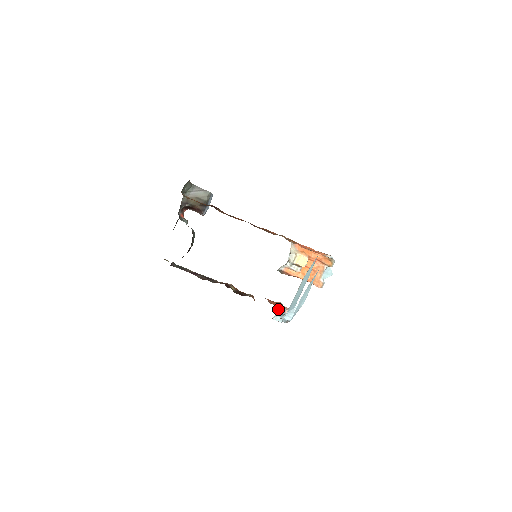
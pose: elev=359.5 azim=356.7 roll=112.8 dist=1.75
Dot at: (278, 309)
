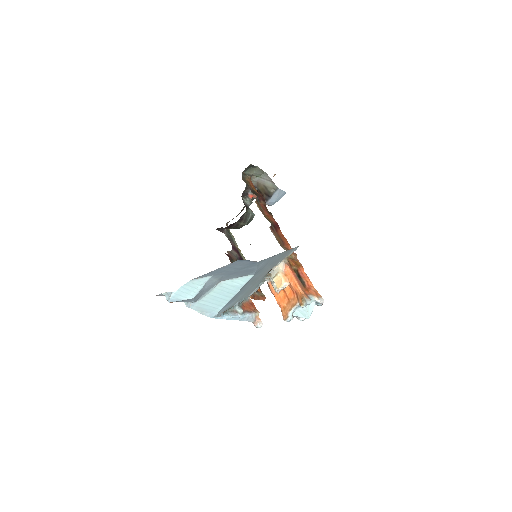
Dot at: (235, 309)
